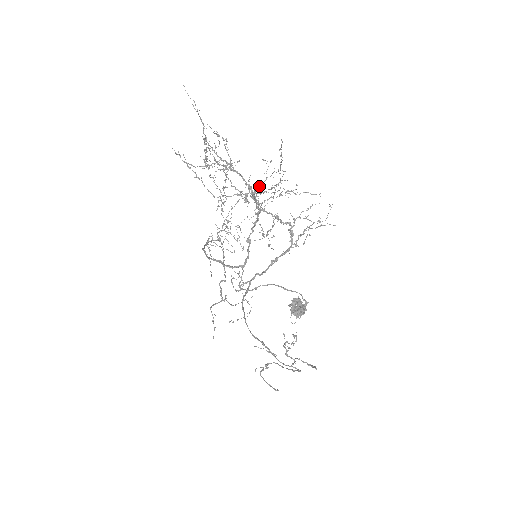
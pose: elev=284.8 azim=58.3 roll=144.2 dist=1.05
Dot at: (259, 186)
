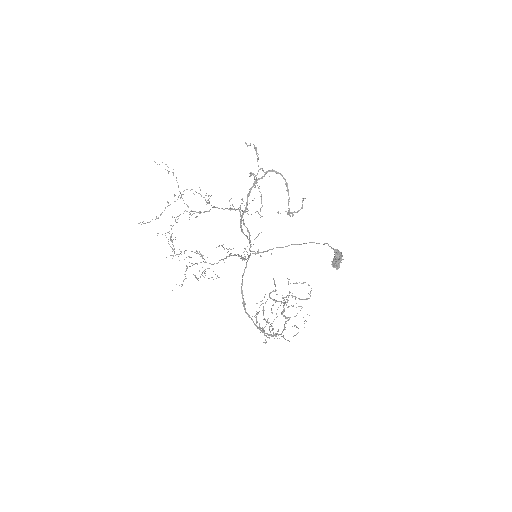
Dot at: occluded
